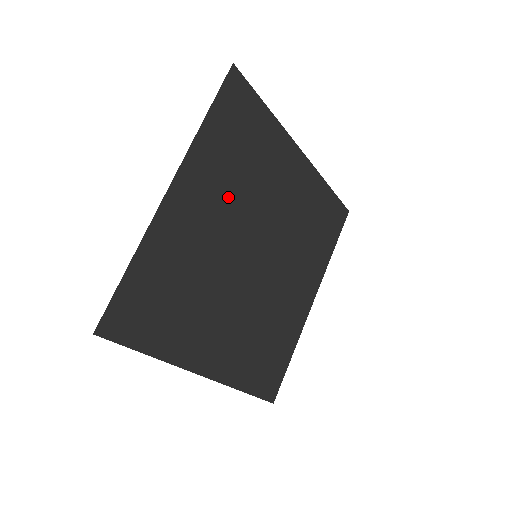
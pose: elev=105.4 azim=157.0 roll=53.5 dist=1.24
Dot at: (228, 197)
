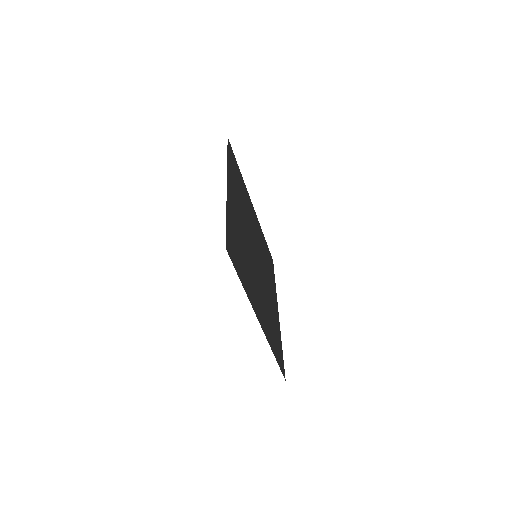
Dot at: (251, 274)
